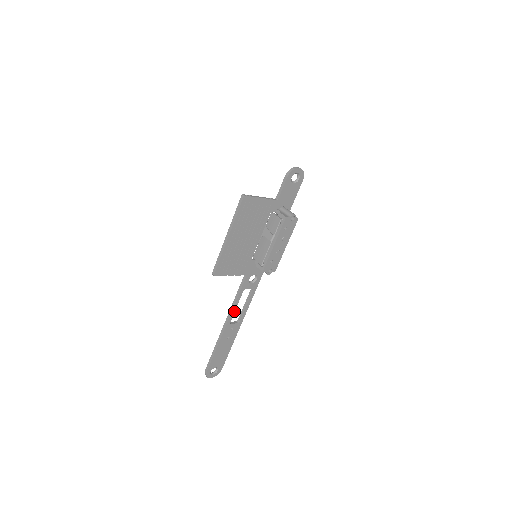
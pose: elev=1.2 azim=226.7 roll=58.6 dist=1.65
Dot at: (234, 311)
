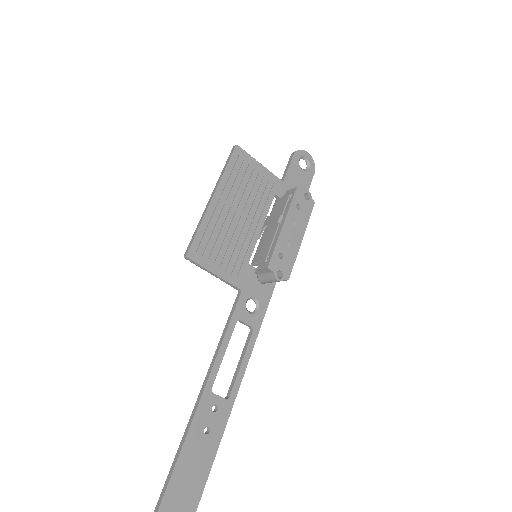
Dot at: (219, 363)
